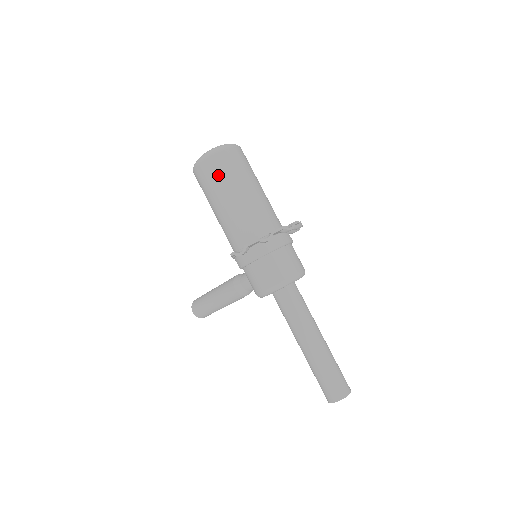
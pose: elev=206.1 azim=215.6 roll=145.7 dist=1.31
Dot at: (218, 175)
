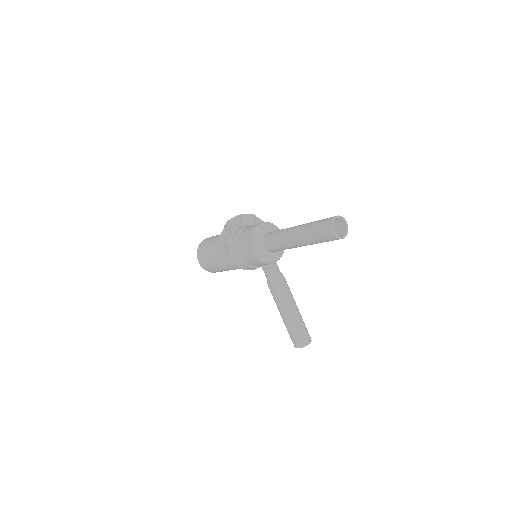
Dot at: (204, 250)
